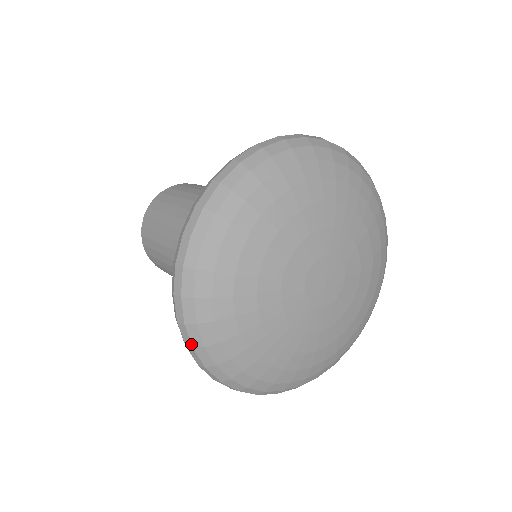
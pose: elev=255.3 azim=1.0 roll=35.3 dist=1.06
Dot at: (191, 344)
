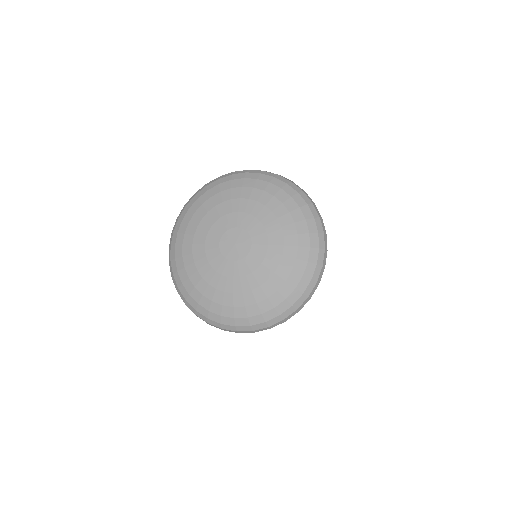
Dot at: (173, 230)
